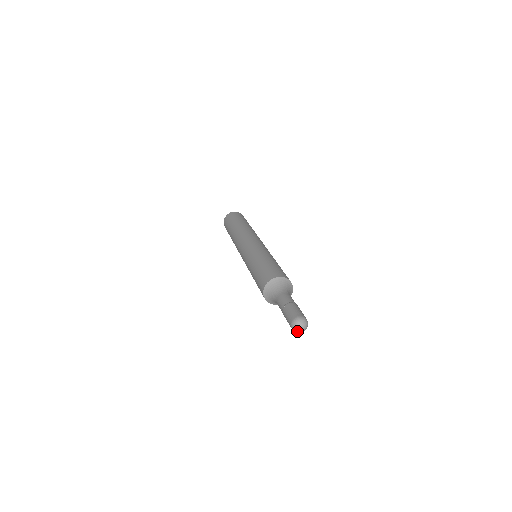
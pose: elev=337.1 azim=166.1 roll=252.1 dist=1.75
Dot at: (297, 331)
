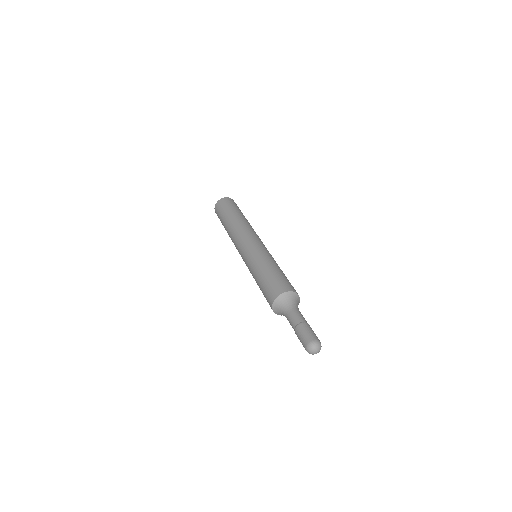
Dot at: (311, 353)
